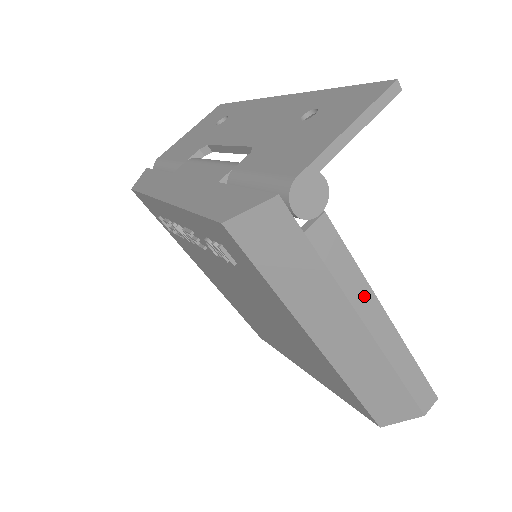
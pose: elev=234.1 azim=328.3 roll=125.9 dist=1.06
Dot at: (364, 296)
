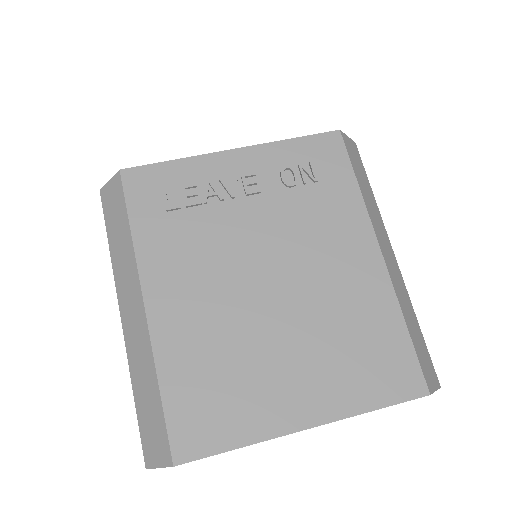
Dot at: occluded
